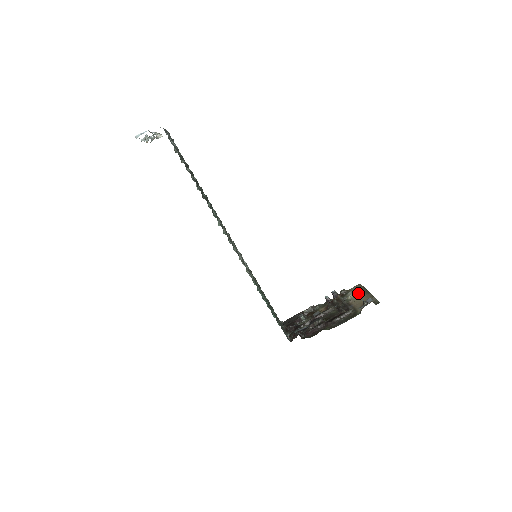
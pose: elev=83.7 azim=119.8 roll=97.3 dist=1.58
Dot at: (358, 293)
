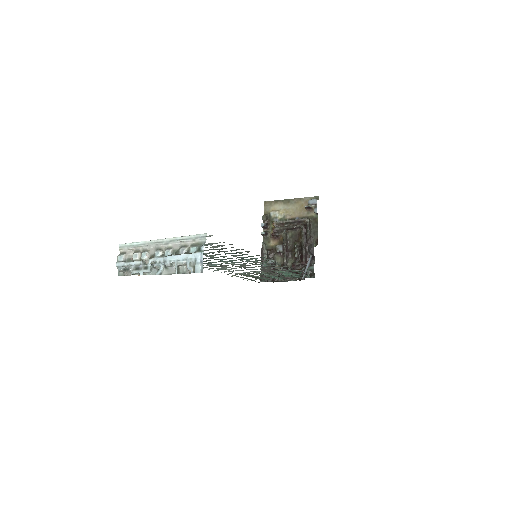
Dot at: (281, 208)
